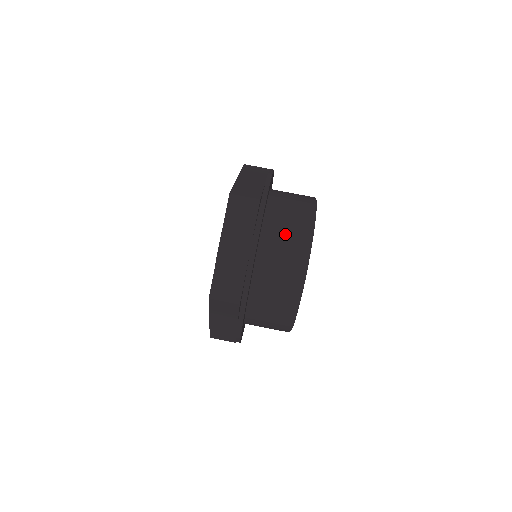
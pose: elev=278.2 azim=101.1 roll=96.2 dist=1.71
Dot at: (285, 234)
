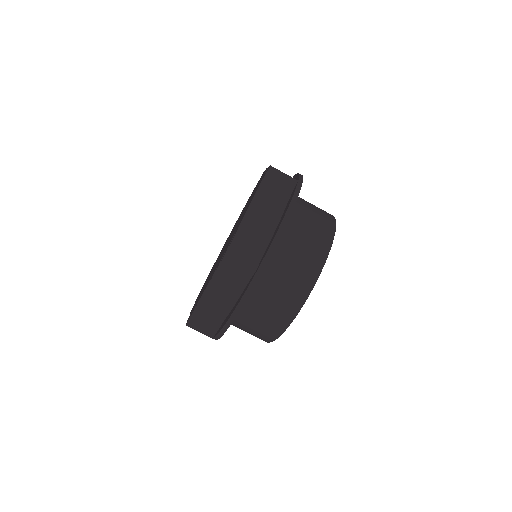
Dot at: (310, 223)
